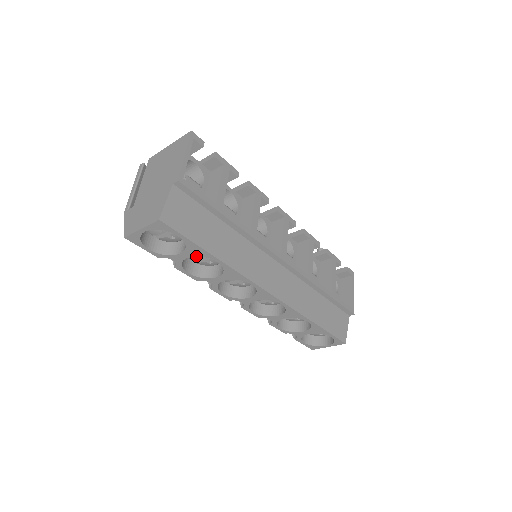
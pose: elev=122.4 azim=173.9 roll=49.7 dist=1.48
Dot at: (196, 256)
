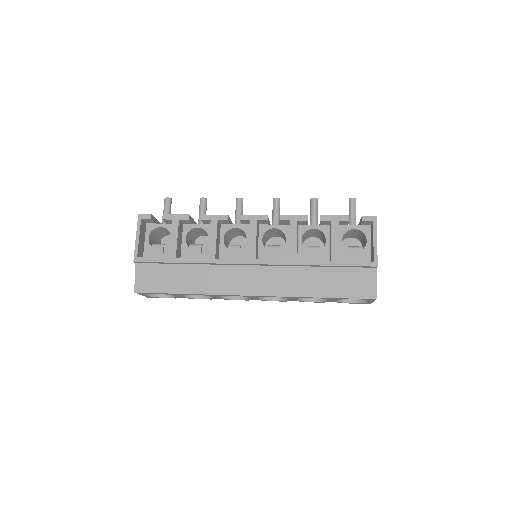
Dot at: occluded
